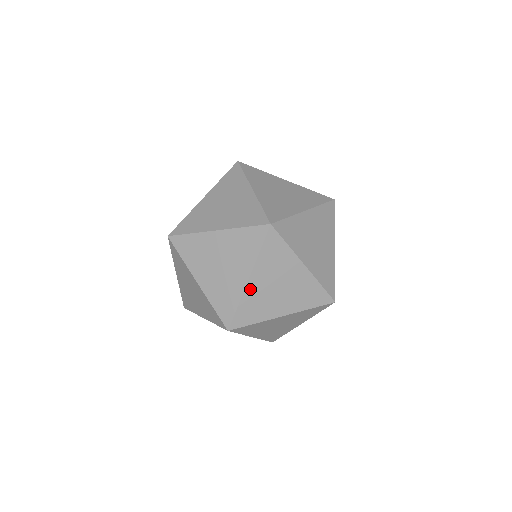
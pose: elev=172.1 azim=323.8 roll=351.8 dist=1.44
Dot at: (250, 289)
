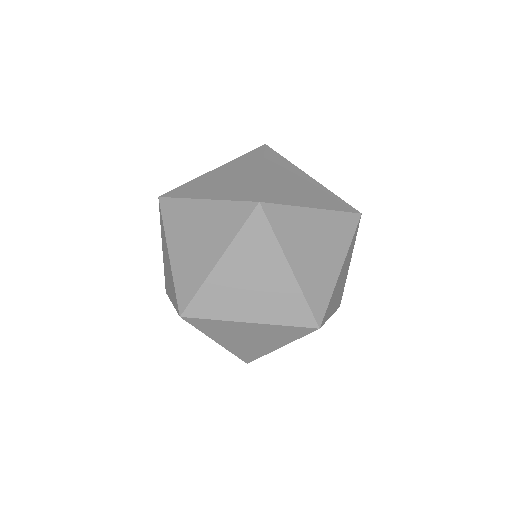
Dot at: (217, 274)
